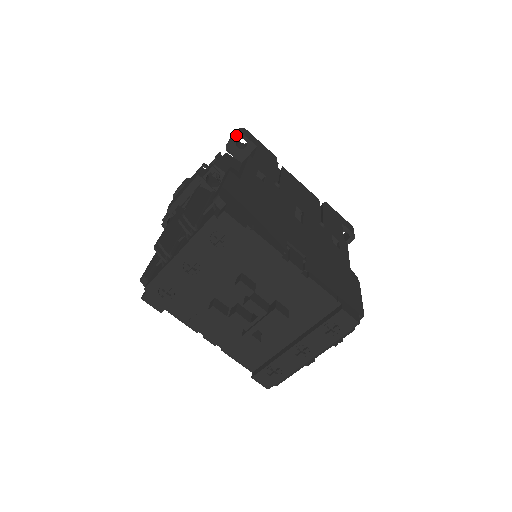
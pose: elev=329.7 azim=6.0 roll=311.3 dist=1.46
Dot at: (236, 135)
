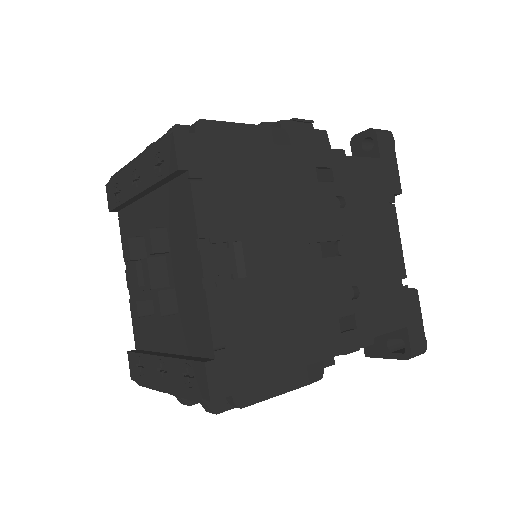
Dot at: (369, 130)
